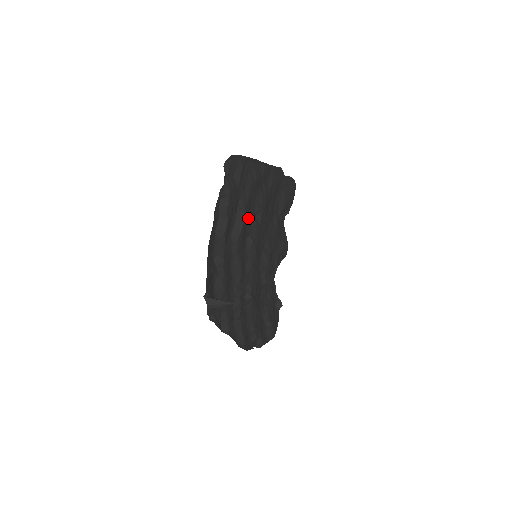
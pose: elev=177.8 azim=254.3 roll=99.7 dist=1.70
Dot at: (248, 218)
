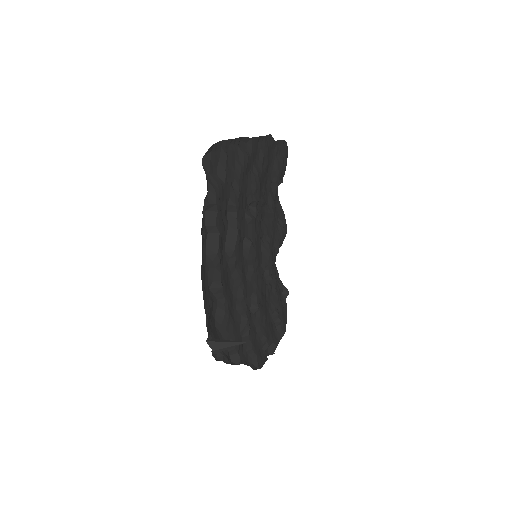
Dot at: (241, 217)
